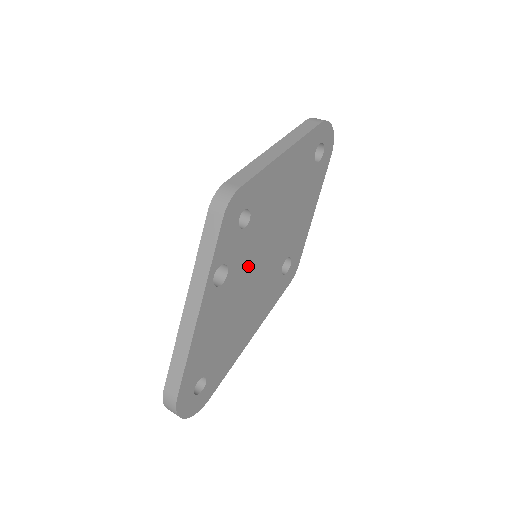
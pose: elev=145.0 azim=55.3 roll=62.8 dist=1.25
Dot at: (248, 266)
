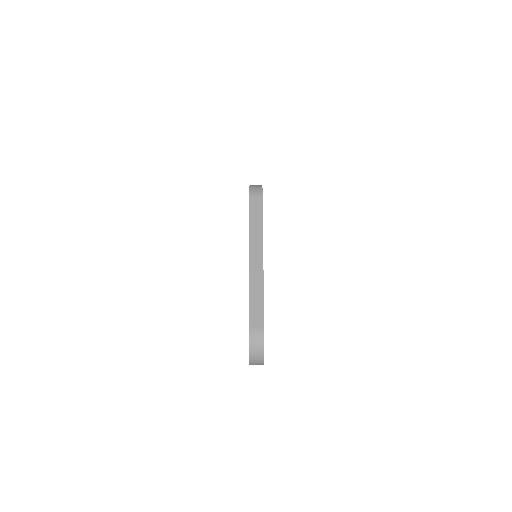
Dot at: occluded
